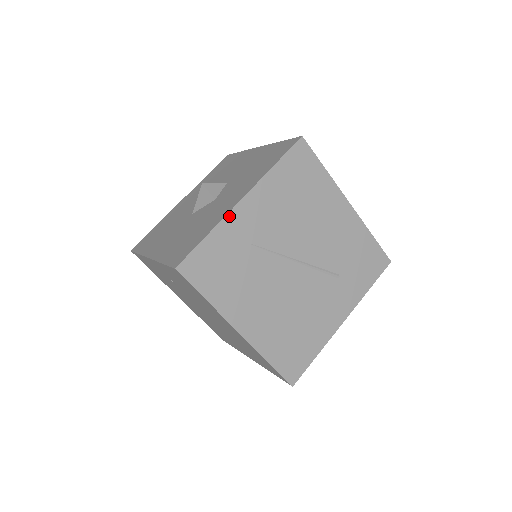
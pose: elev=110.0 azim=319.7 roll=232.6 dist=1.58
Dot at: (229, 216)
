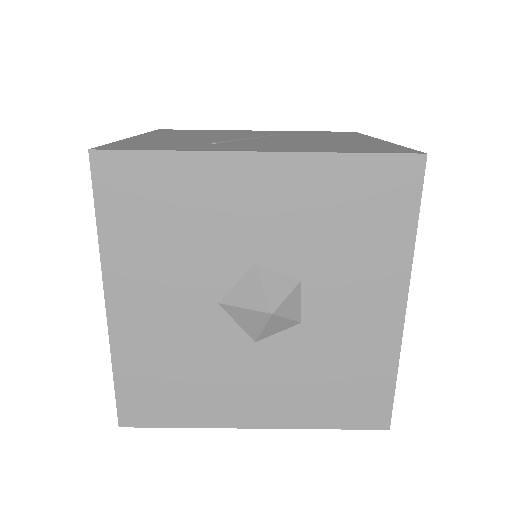
Dot at: (223, 425)
